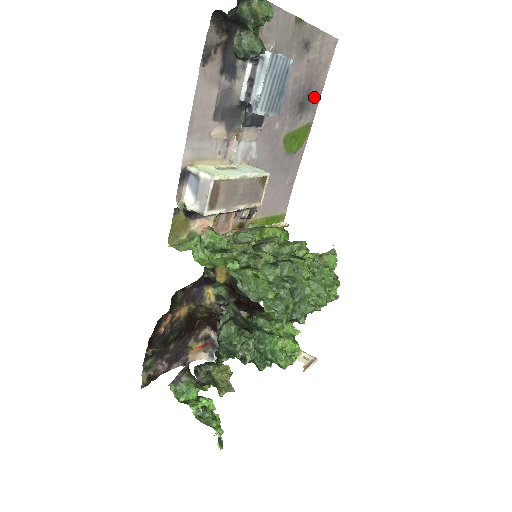
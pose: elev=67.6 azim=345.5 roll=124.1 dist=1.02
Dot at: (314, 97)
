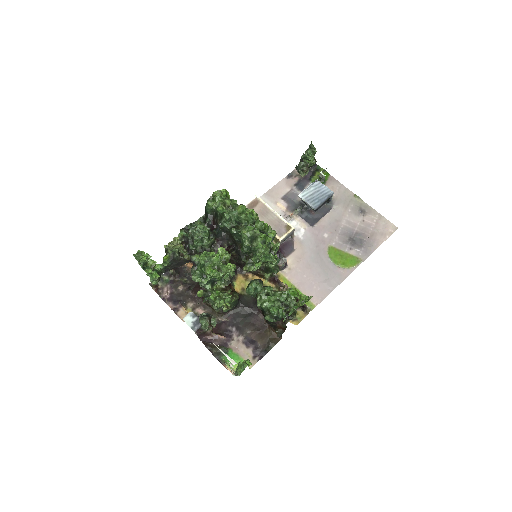
Dot at: (368, 246)
